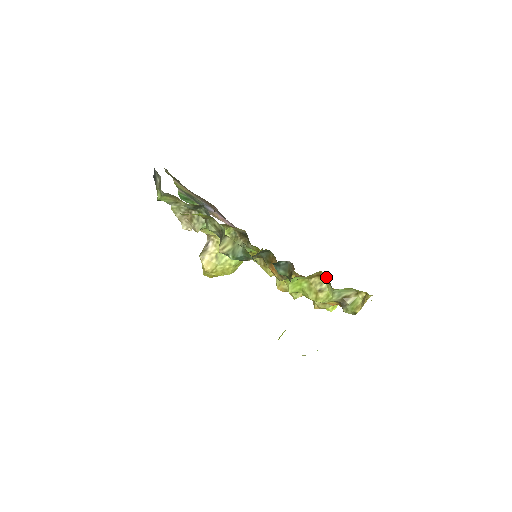
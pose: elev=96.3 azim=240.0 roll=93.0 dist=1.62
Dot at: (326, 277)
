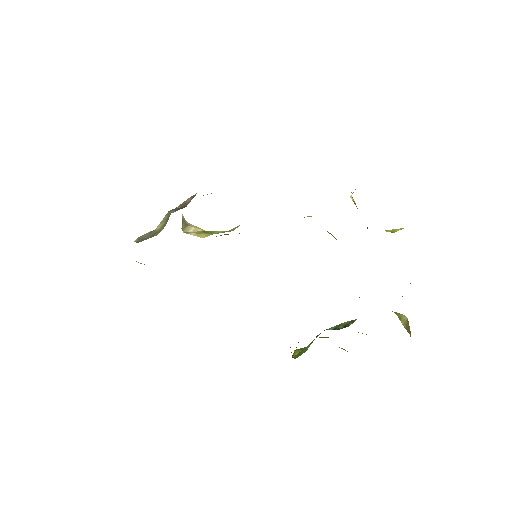
Dot at: occluded
